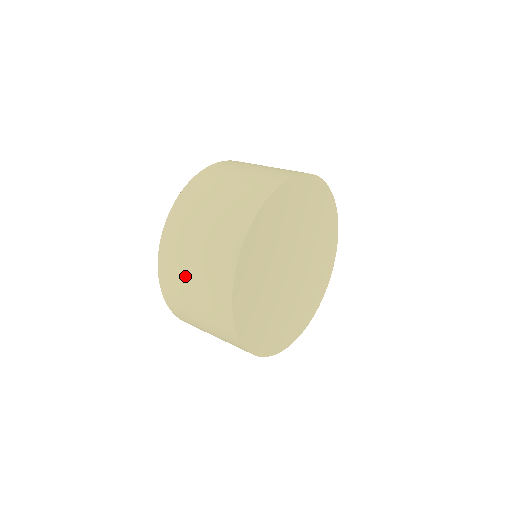
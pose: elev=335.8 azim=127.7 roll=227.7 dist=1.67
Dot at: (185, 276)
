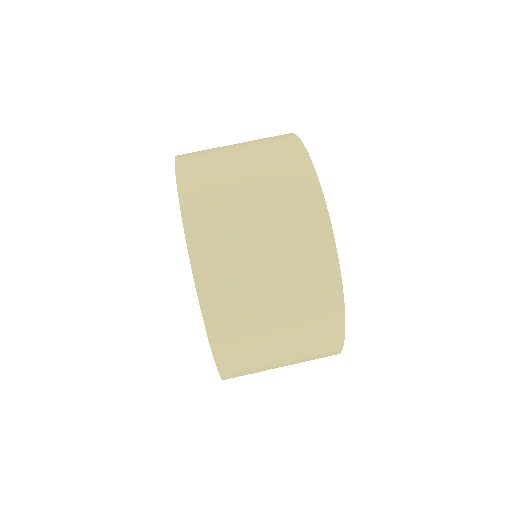
Dot at: (262, 319)
